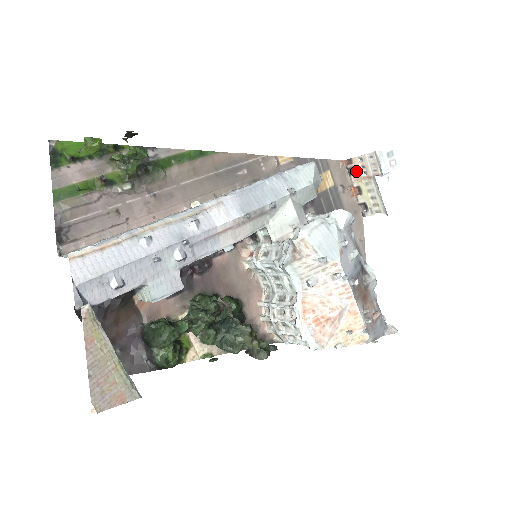
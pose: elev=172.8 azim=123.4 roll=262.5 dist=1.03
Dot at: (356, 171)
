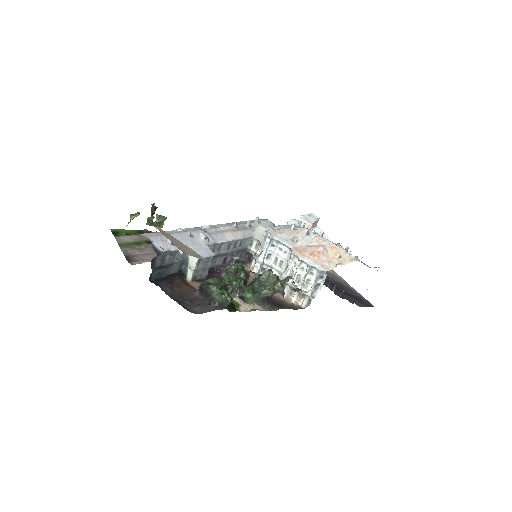
Dot at: occluded
